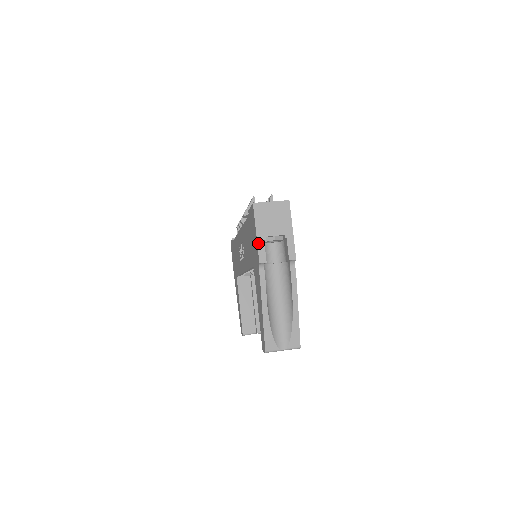
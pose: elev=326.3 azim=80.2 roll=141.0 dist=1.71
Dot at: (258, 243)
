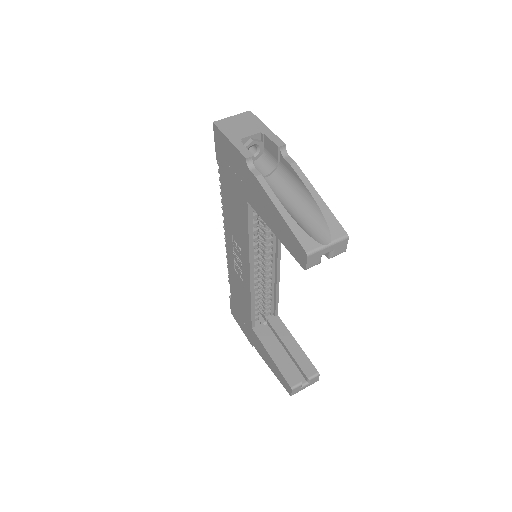
Dot at: (235, 145)
